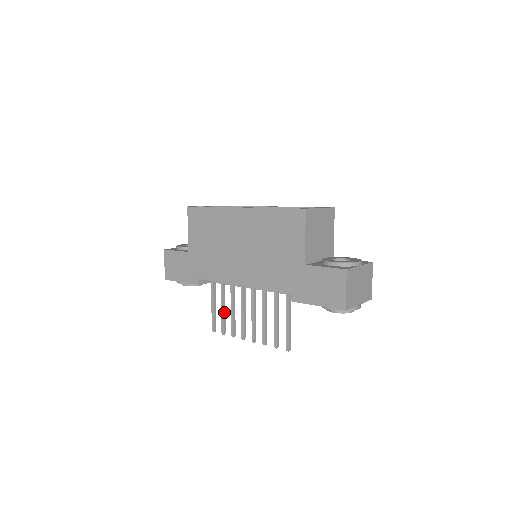
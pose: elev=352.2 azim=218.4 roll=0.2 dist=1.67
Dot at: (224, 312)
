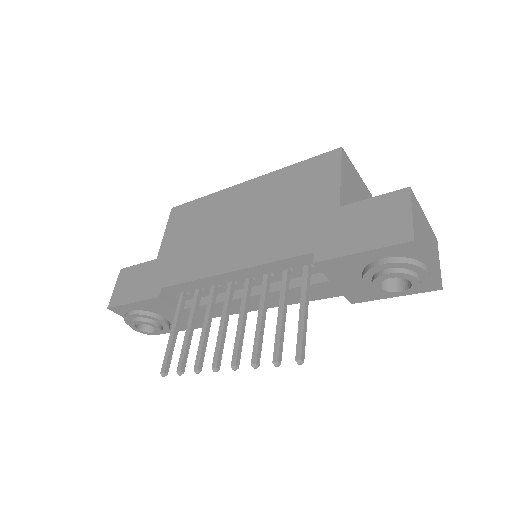
Dot at: (190, 337)
